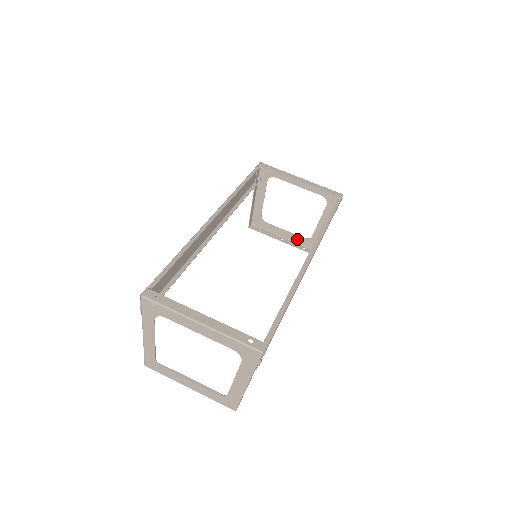
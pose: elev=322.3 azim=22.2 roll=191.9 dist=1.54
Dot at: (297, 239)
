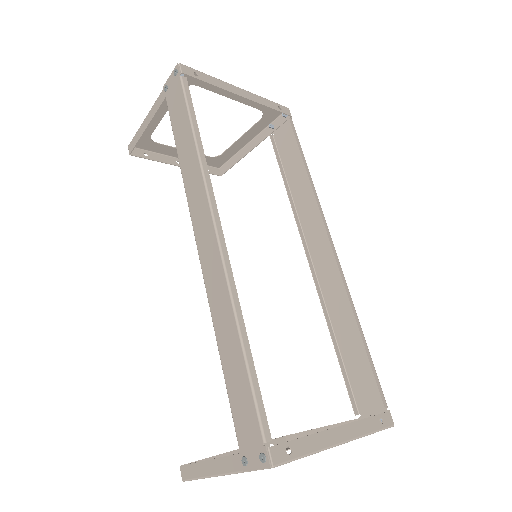
Dot at: occluded
